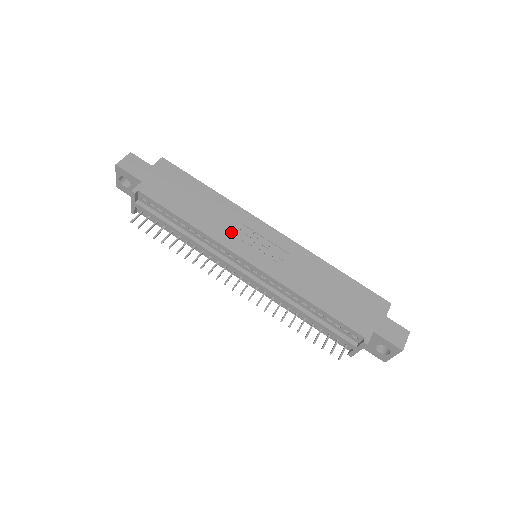
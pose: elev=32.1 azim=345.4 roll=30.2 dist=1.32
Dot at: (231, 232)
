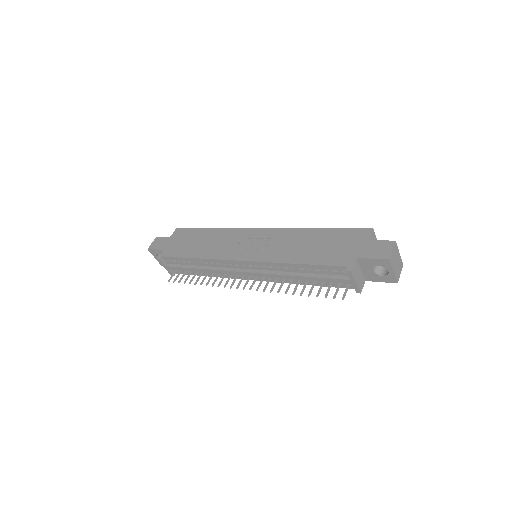
Dot at: (226, 248)
